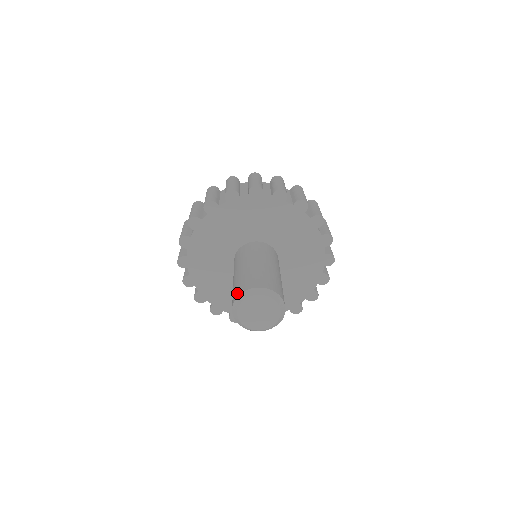
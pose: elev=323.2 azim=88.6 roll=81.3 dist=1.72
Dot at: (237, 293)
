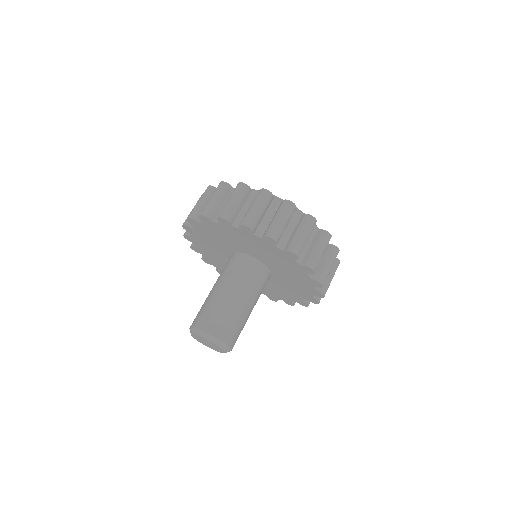
Dot at: (198, 323)
